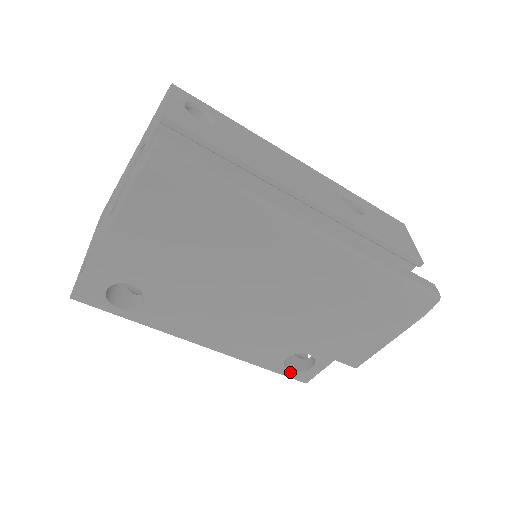
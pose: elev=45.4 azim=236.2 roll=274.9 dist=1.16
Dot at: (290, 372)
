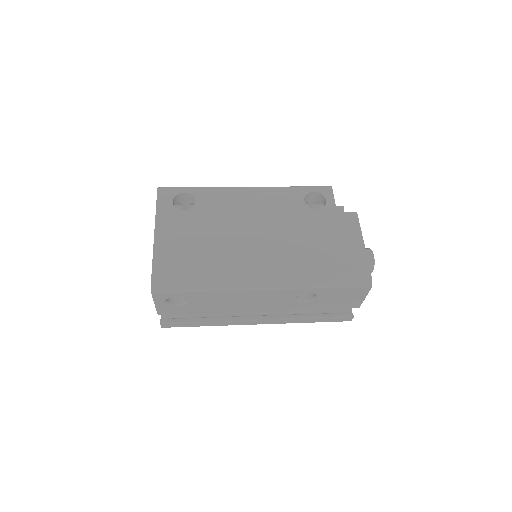
Dot at: occluded
